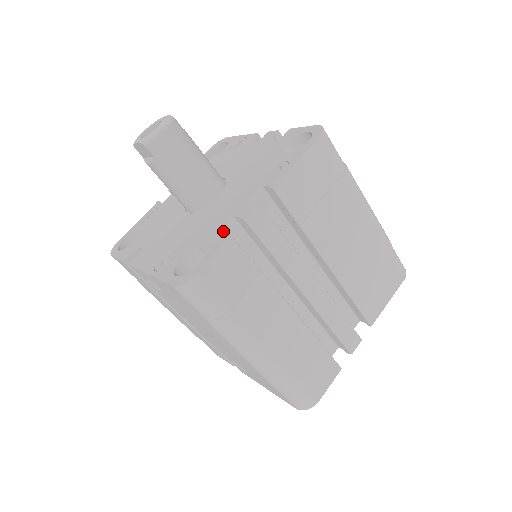
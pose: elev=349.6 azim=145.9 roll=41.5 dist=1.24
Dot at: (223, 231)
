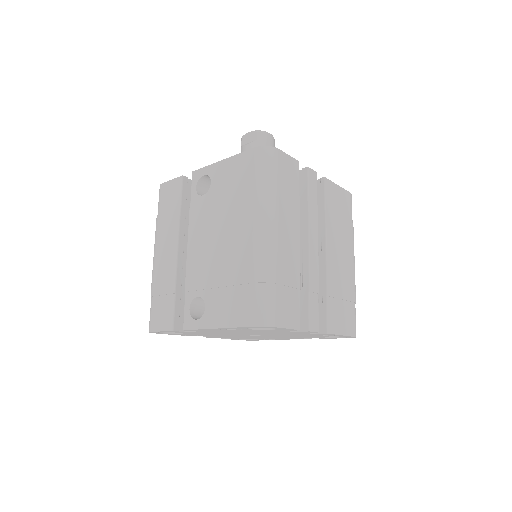
Dot at: occluded
